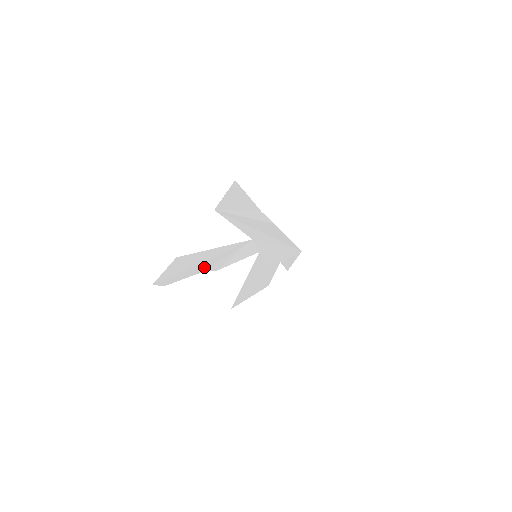
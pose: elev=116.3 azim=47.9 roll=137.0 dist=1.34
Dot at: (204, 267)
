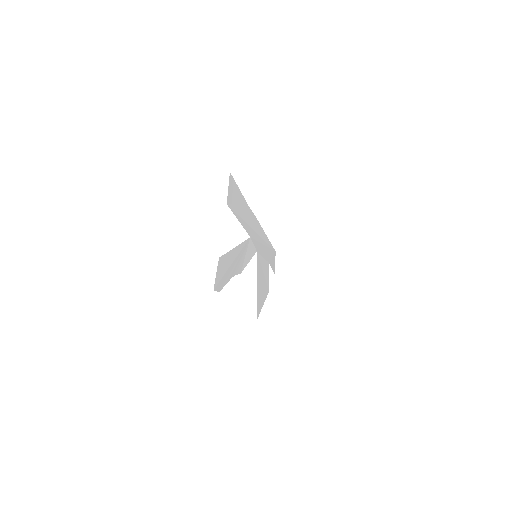
Dot at: (234, 270)
